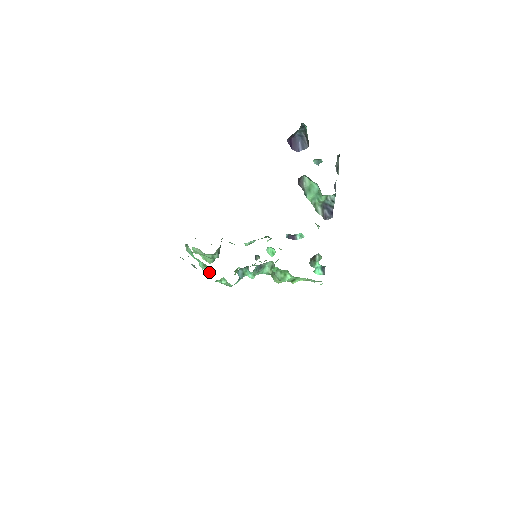
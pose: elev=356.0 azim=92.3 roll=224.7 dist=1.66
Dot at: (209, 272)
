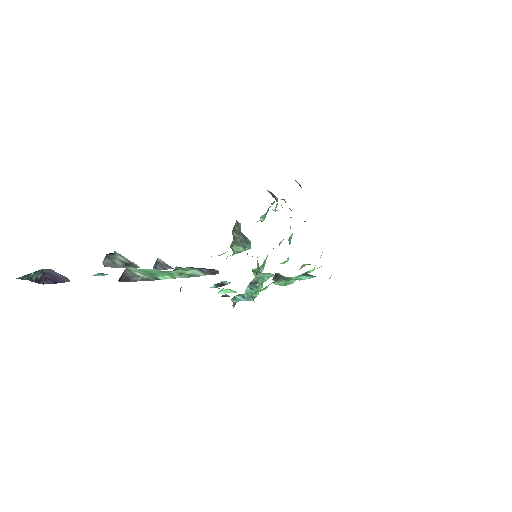
Dot at: occluded
